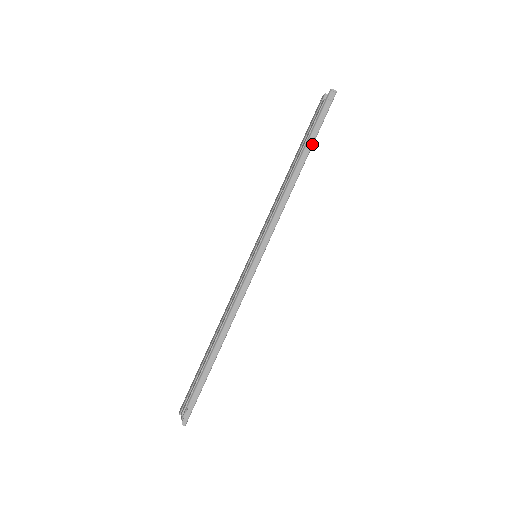
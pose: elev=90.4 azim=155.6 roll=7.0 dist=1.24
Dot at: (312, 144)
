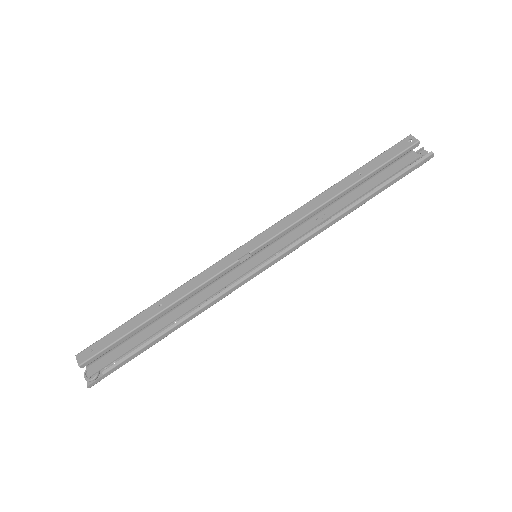
Dot at: occluded
